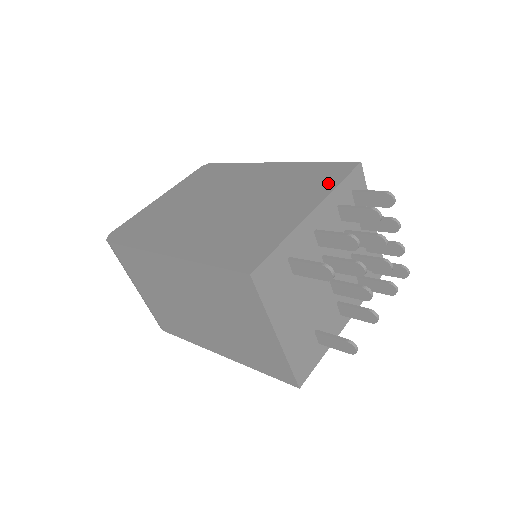
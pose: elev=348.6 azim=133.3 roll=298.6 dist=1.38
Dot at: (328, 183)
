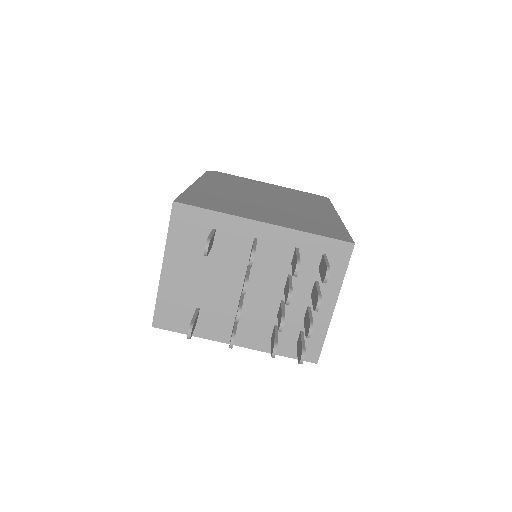
Dot at: (311, 230)
